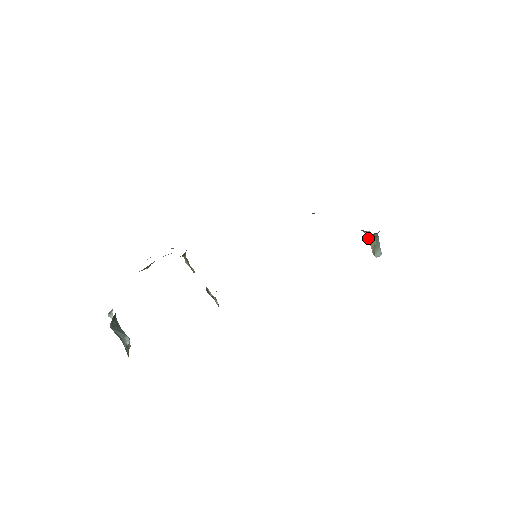
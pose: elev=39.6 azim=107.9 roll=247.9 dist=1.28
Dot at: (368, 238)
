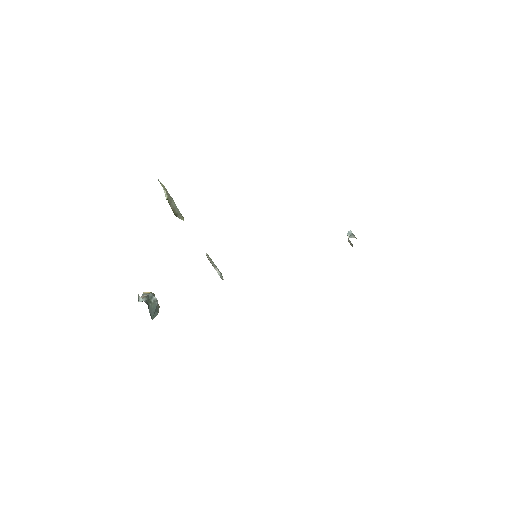
Dot at: (349, 241)
